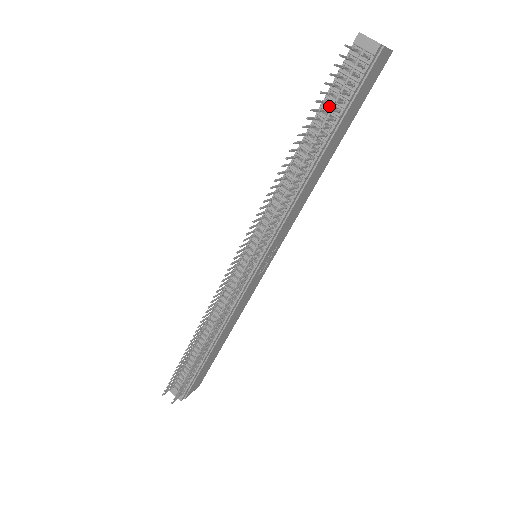
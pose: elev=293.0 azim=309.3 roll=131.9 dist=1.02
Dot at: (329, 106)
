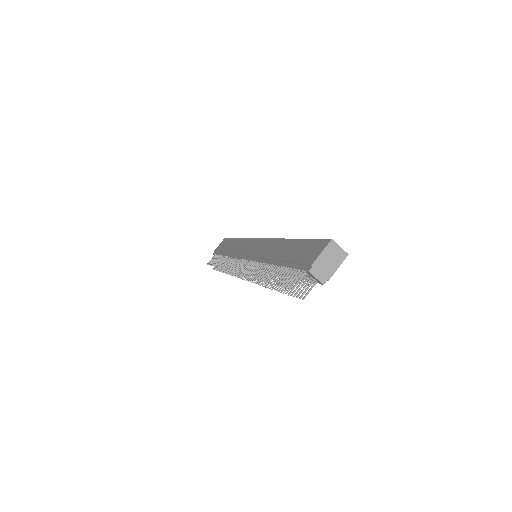
Dot at: occluded
